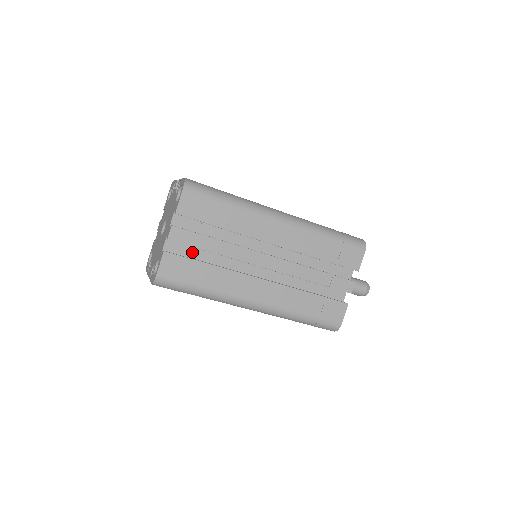
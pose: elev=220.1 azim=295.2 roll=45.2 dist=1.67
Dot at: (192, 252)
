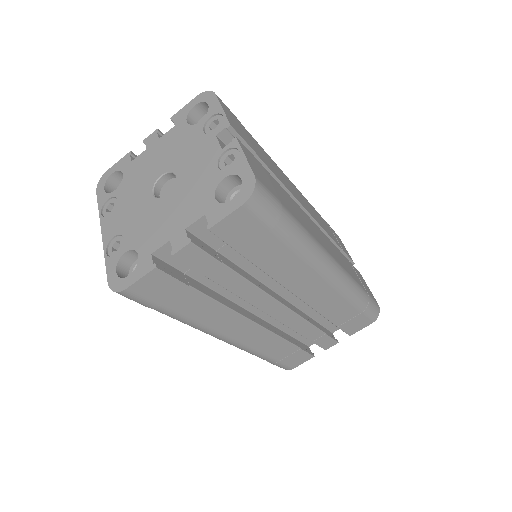
Dot at: occluded
